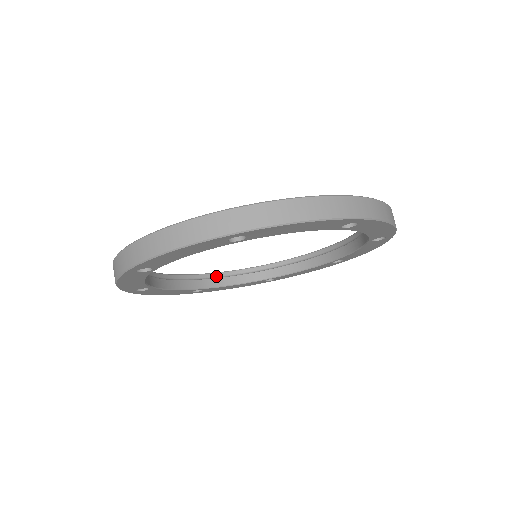
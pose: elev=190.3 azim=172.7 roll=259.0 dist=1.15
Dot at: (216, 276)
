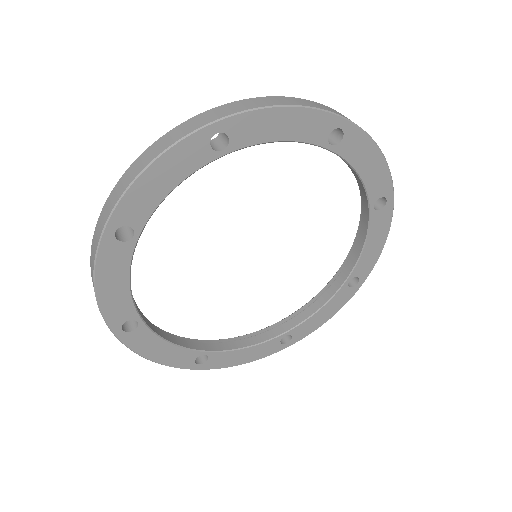
Dot at: (222, 342)
